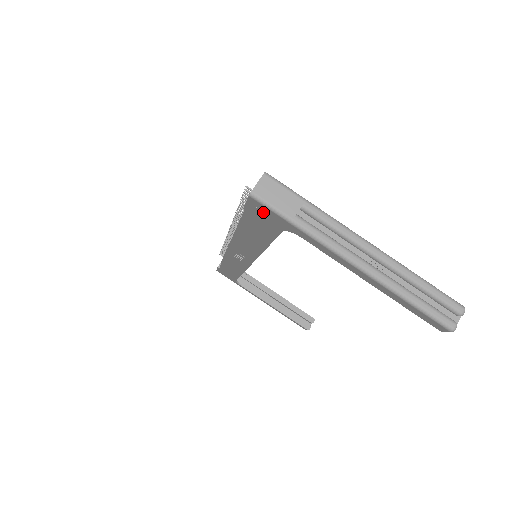
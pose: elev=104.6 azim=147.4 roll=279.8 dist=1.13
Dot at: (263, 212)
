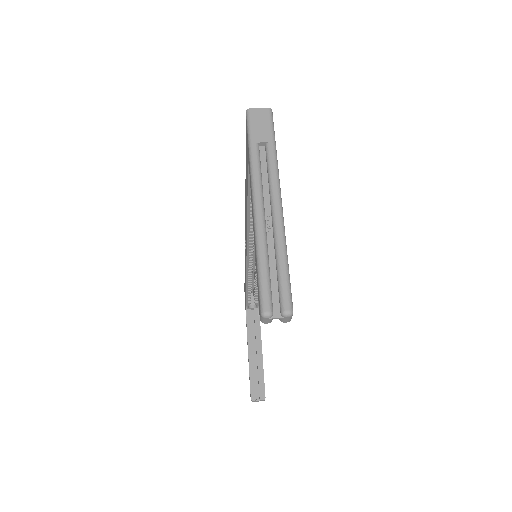
Dot at: occluded
